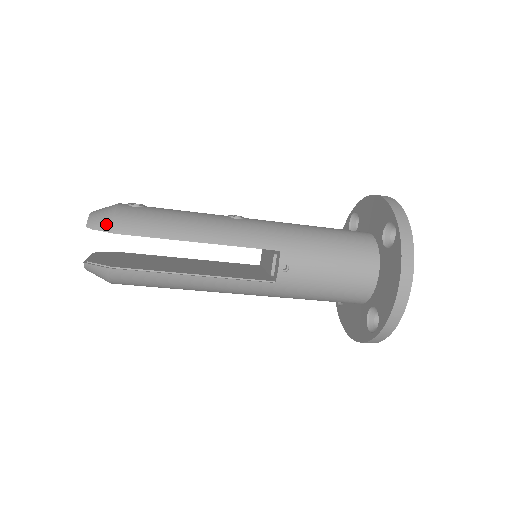
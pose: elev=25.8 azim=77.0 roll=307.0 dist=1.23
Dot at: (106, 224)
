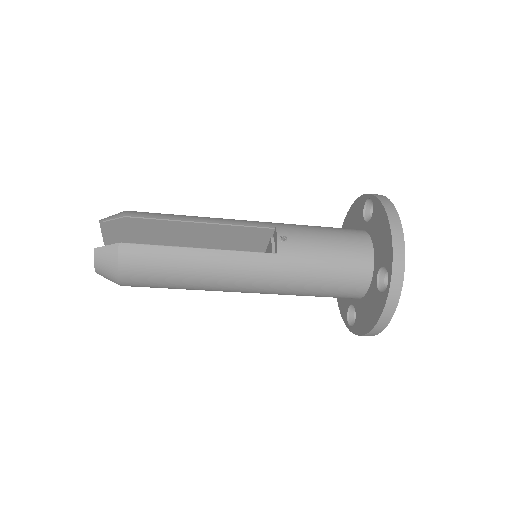
Dot at: (118, 214)
